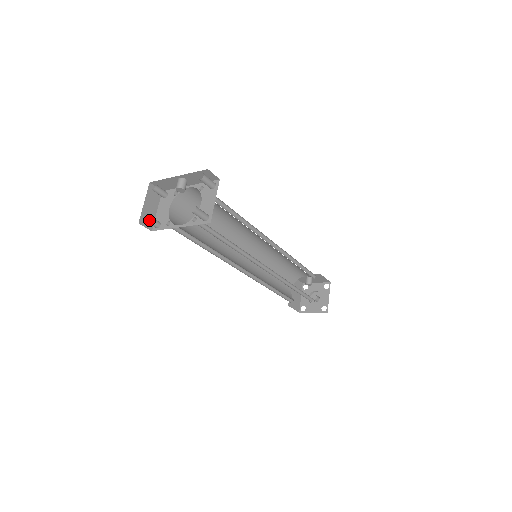
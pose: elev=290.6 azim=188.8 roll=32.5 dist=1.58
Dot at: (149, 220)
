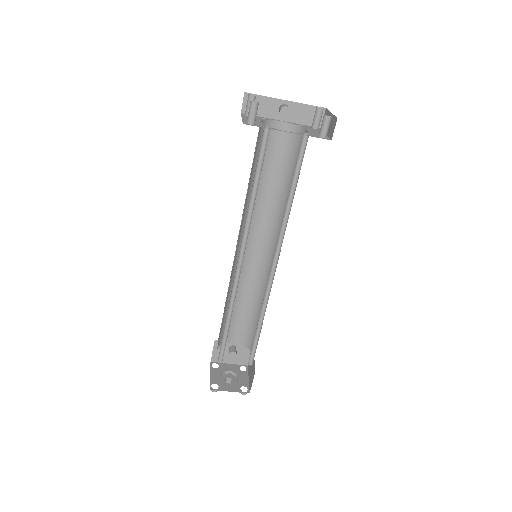
Dot at: (257, 107)
